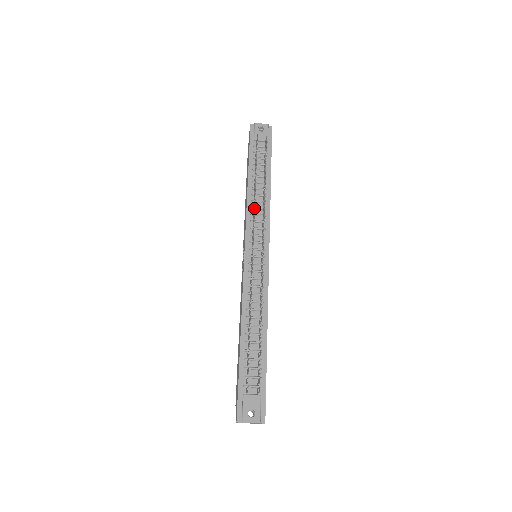
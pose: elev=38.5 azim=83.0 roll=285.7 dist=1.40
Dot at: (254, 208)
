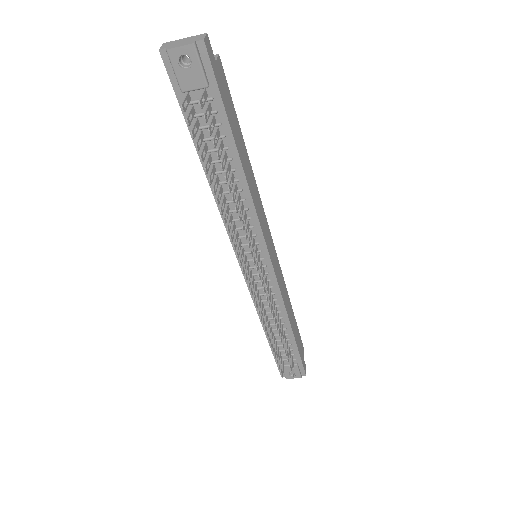
Dot at: (229, 228)
